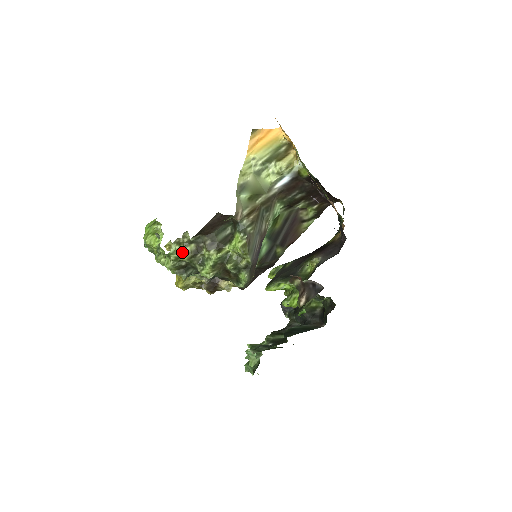
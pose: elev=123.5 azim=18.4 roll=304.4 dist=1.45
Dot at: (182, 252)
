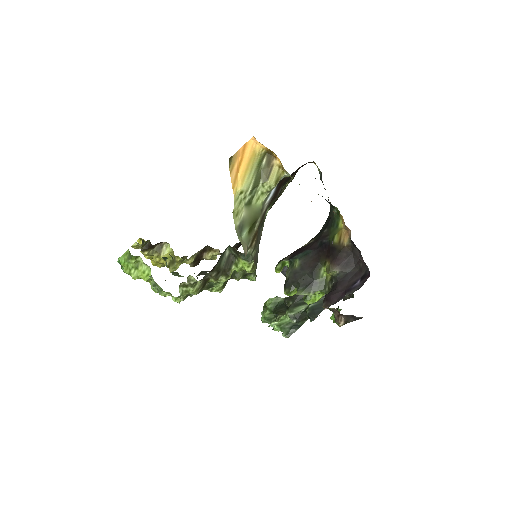
Dot at: (192, 292)
